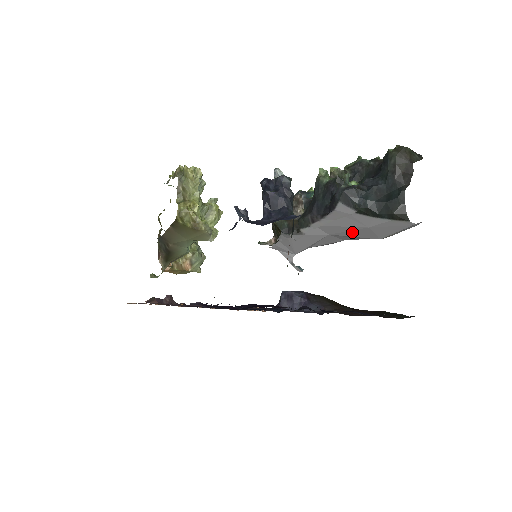
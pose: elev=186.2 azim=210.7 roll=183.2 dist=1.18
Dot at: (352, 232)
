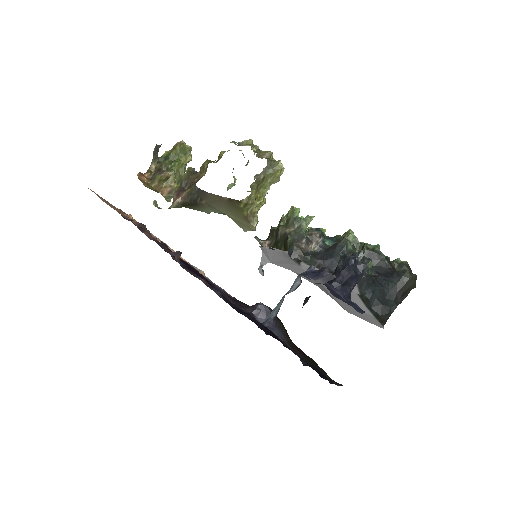
Dot at: occluded
